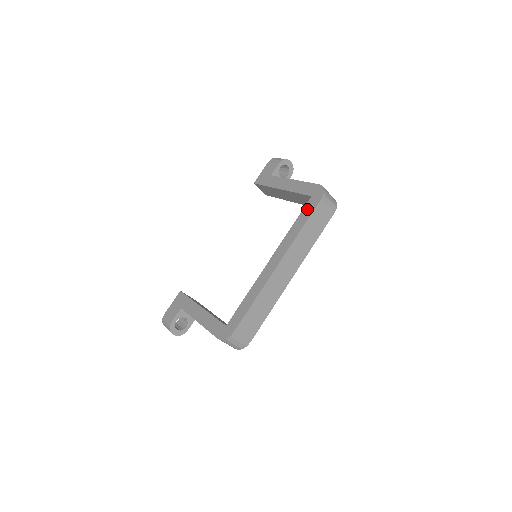
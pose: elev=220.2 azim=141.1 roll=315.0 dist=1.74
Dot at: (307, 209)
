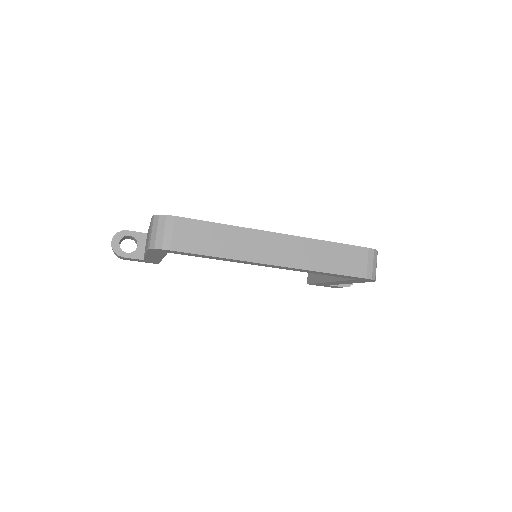
Dot at: occluded
